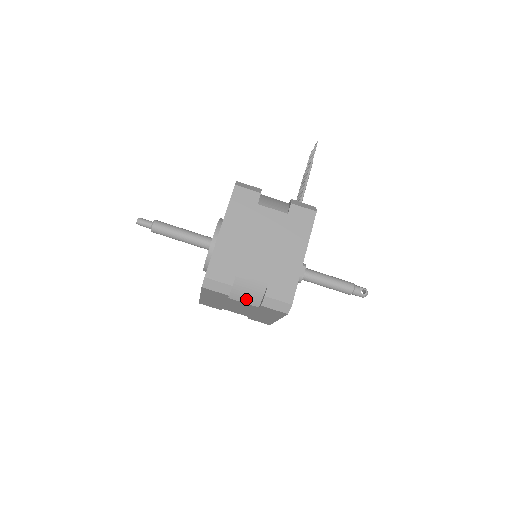
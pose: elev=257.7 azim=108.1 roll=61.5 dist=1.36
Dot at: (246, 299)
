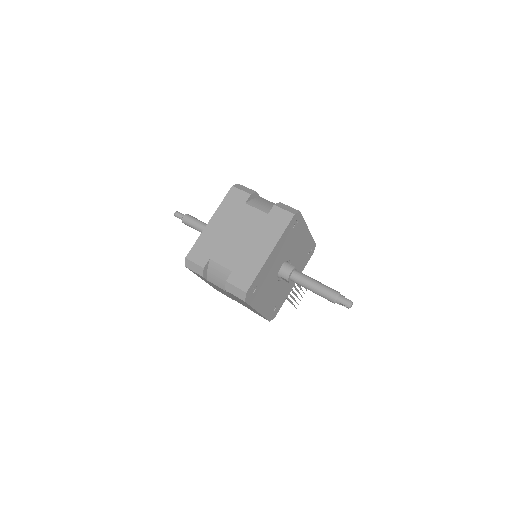
Dot at: (260, 207)
